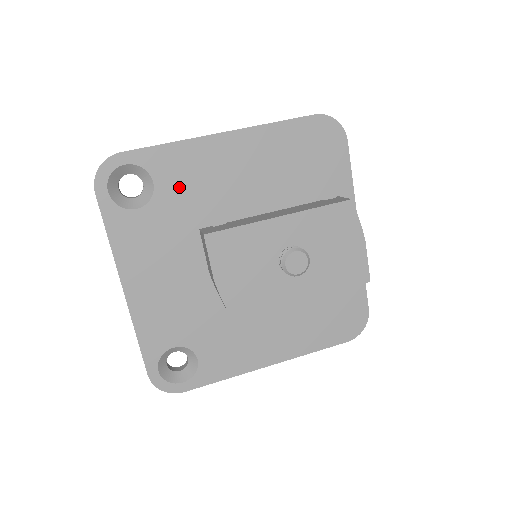
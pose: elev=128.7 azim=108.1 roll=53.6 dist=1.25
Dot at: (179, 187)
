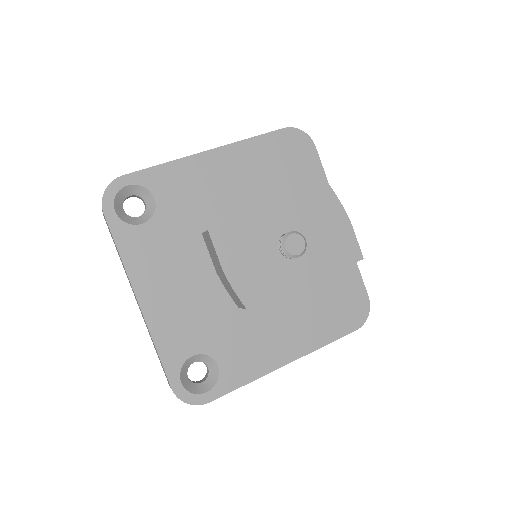
Dot at: (178, 200)
